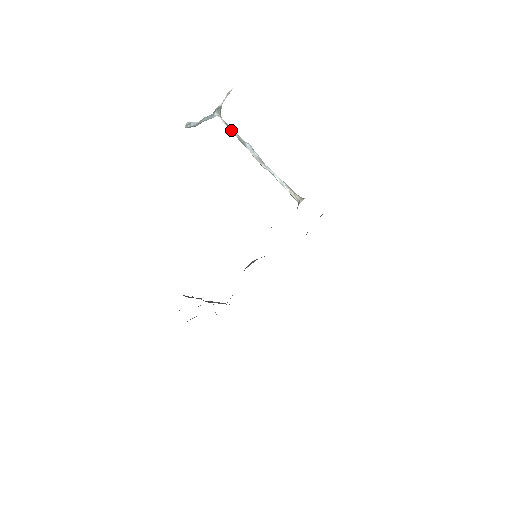
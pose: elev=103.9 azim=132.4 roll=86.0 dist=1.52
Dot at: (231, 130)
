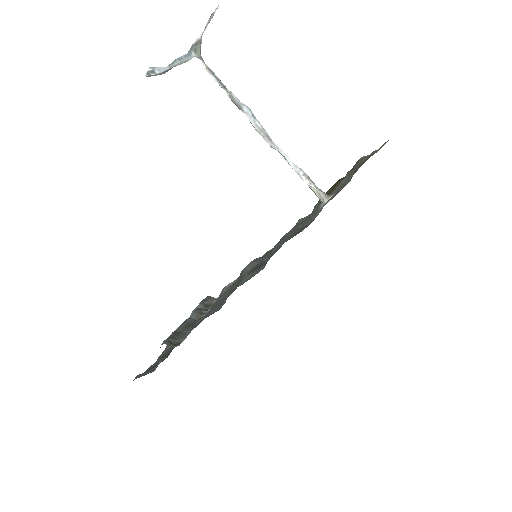
Dot at: (219, 83)
